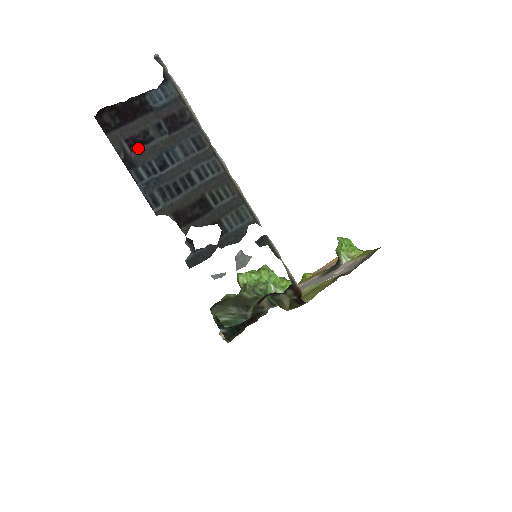
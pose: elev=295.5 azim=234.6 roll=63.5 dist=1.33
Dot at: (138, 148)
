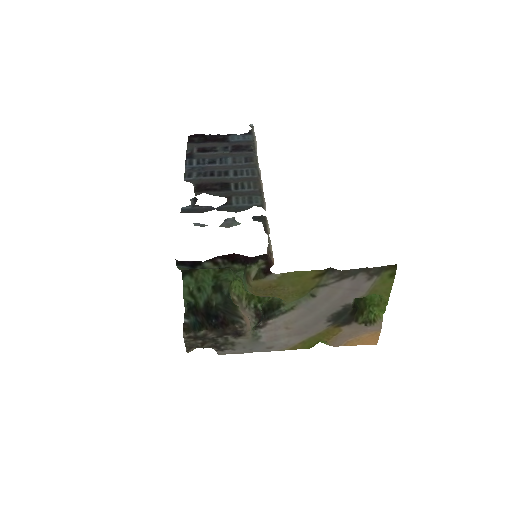
Dot at: (203, 153)
